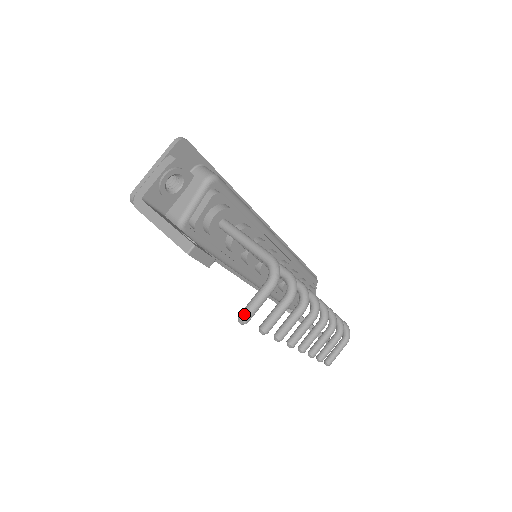
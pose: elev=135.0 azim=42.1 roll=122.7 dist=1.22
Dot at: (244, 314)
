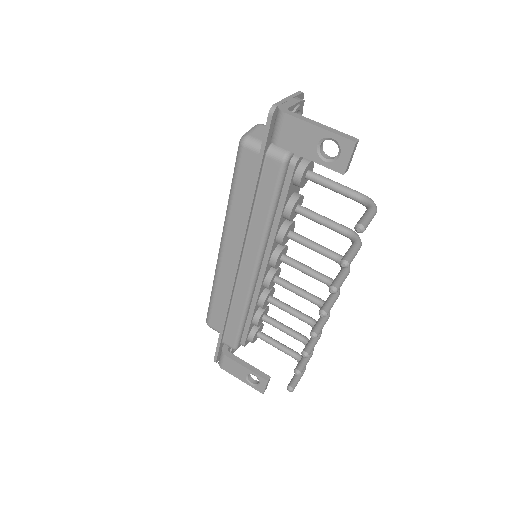
Dot at: (364, 222)
